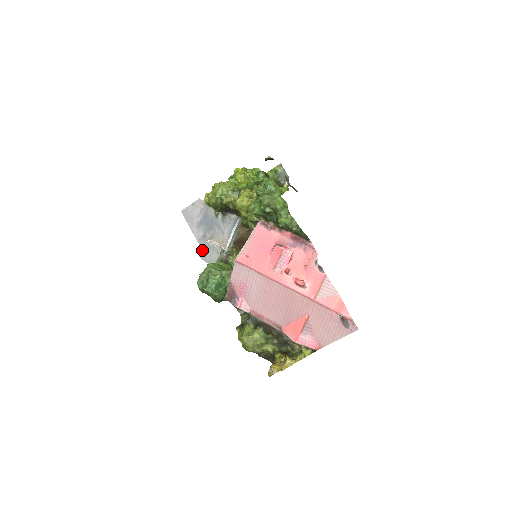
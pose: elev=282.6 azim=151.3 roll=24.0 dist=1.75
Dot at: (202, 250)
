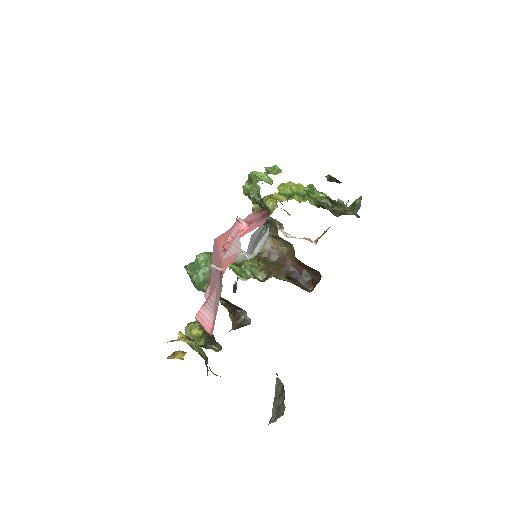
Dot at: occluded
